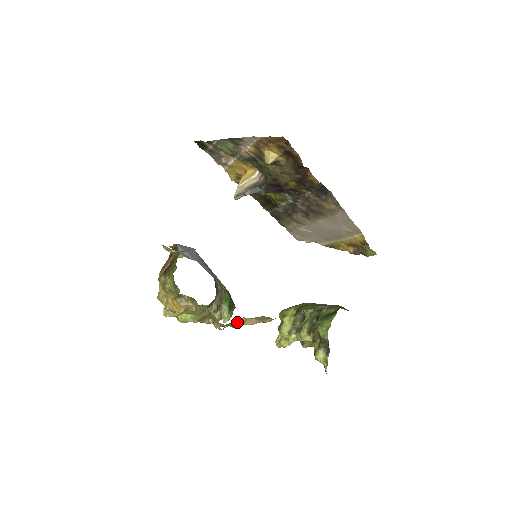
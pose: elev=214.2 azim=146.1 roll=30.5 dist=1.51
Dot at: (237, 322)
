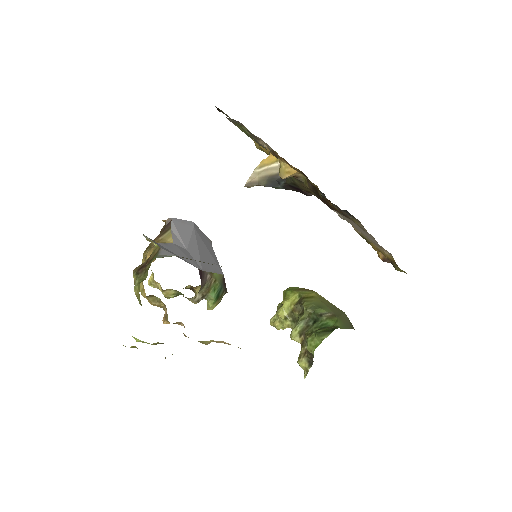
Dot at: (205, 341)
